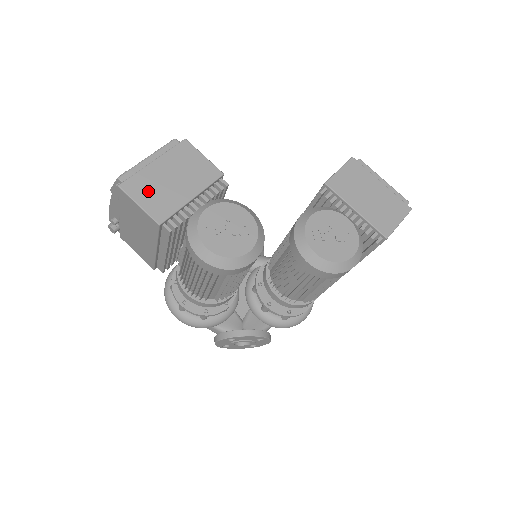
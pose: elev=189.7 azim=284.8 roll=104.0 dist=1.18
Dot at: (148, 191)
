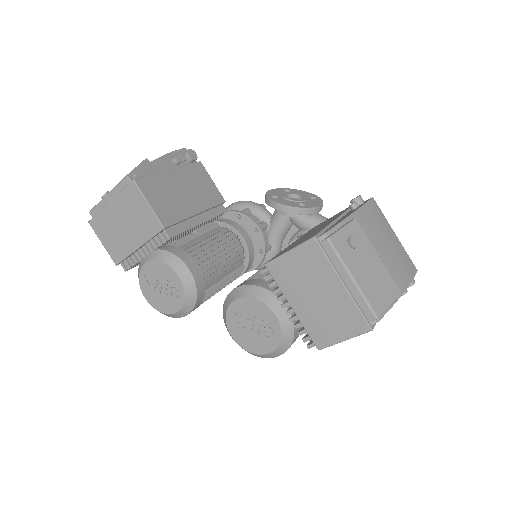
Dot at: (107, 232)
